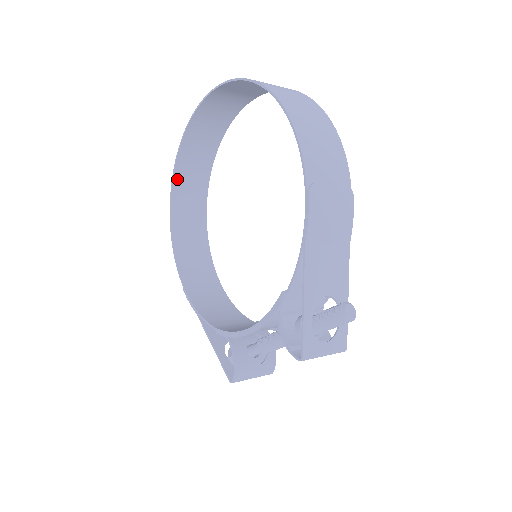
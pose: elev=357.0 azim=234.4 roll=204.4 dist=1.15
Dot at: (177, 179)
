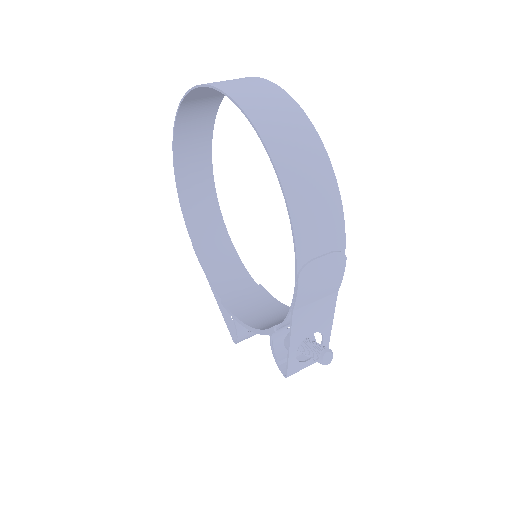
Dot at: (178, 137)
